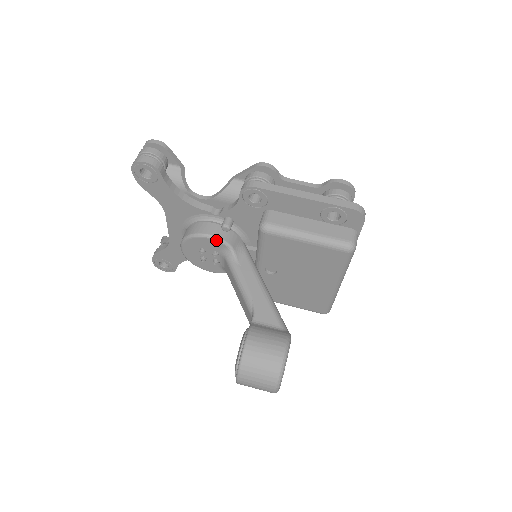
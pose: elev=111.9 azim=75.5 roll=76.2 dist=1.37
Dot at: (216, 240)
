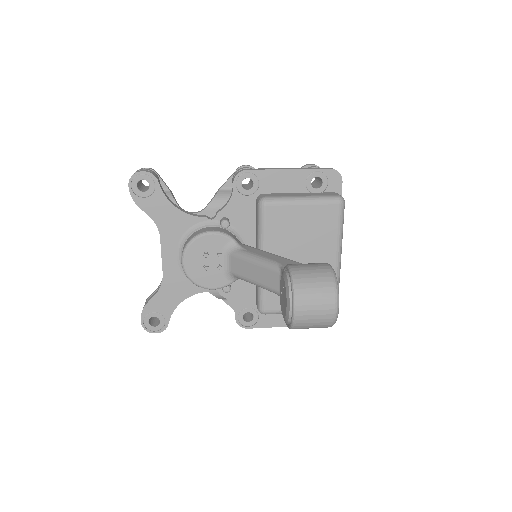
Dot at: (219, 234)
